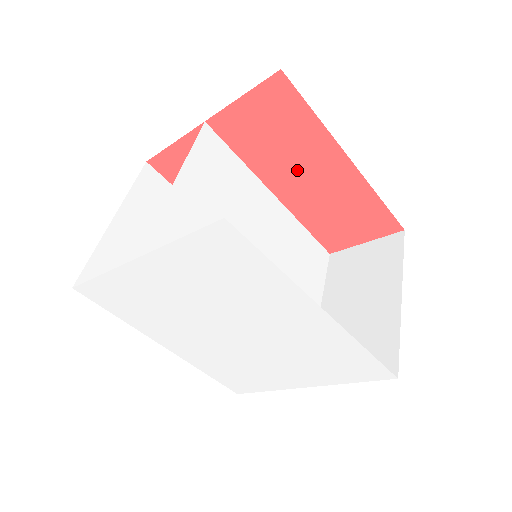
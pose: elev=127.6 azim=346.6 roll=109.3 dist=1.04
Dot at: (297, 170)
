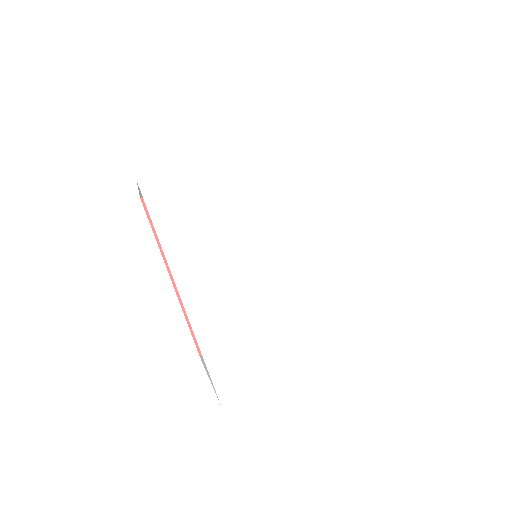
Dot at: occluded
